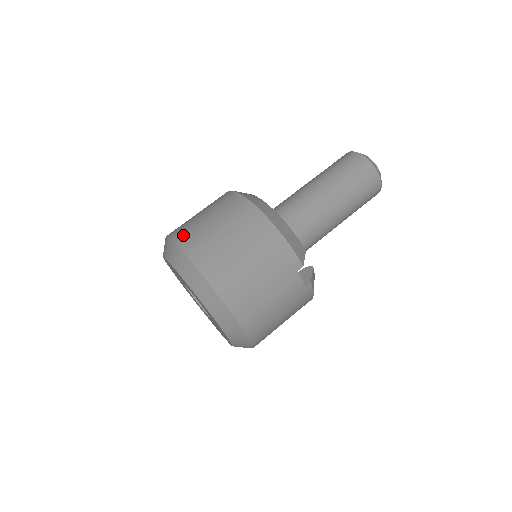
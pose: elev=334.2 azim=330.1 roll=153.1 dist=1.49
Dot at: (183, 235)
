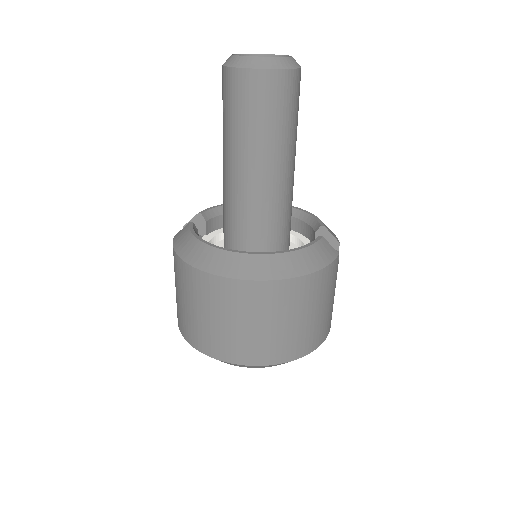
Dot at: (237, 354)
